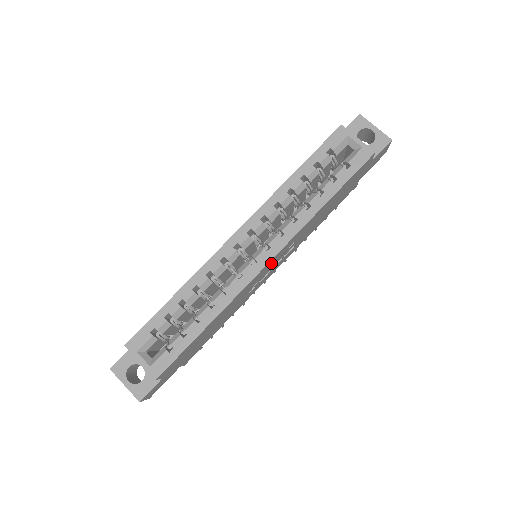
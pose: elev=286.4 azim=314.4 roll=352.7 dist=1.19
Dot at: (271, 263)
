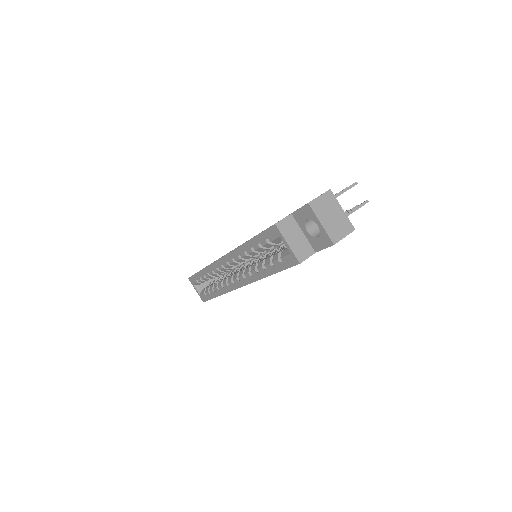
Dot at: occluded
